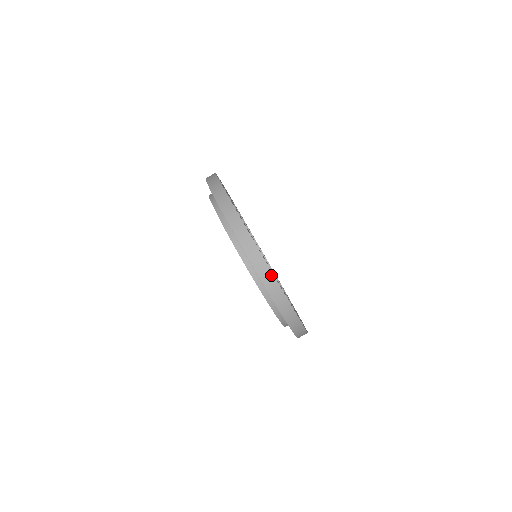
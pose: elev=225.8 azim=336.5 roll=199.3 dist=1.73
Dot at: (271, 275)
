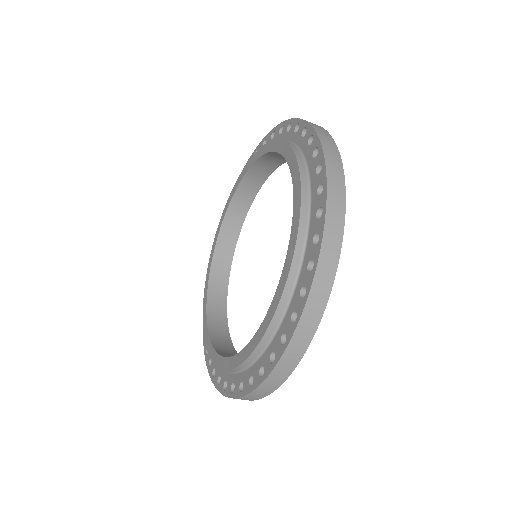
Dot at: (342, 188)
